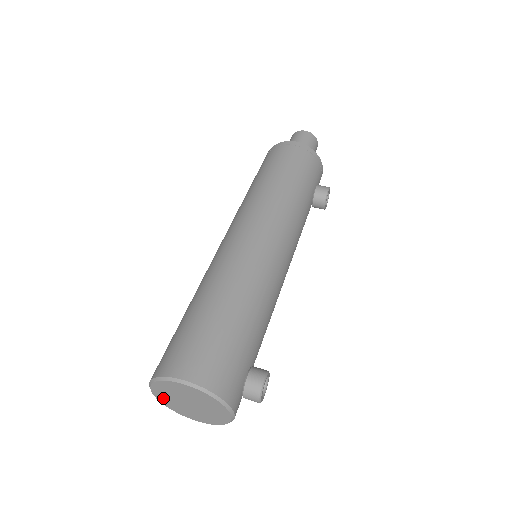
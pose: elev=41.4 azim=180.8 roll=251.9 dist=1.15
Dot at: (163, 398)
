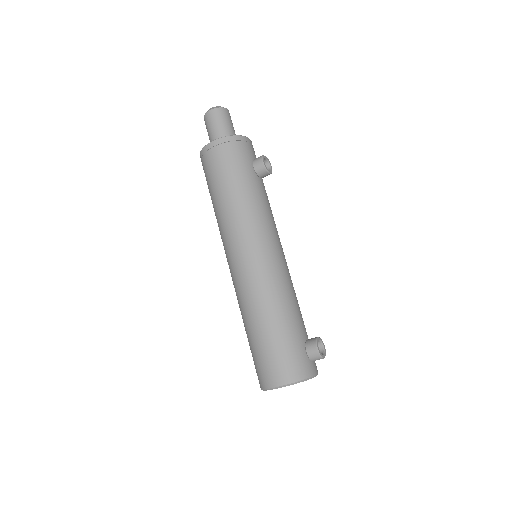
Dot at: occluded
